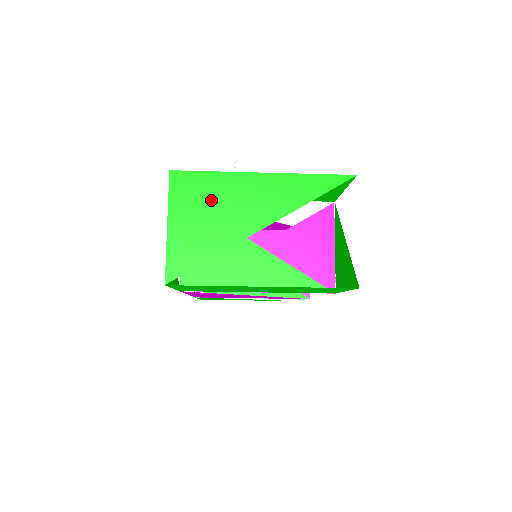
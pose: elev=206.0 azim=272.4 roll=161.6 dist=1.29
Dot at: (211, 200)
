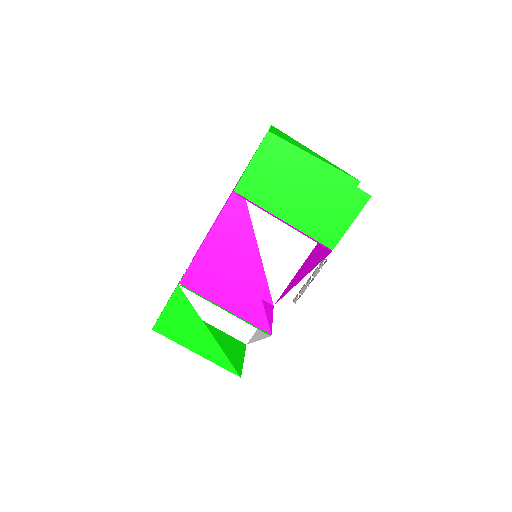
Dot at: (292, 140)
